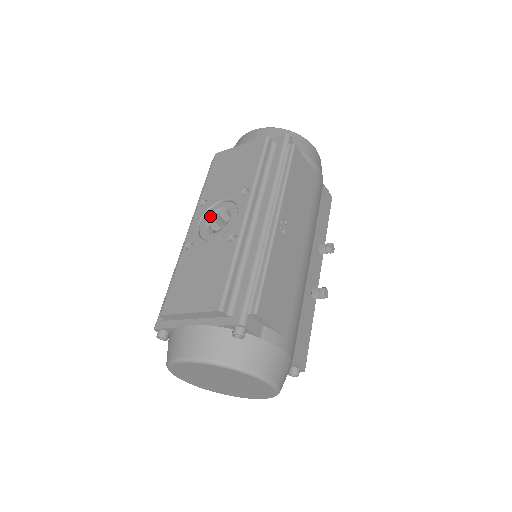
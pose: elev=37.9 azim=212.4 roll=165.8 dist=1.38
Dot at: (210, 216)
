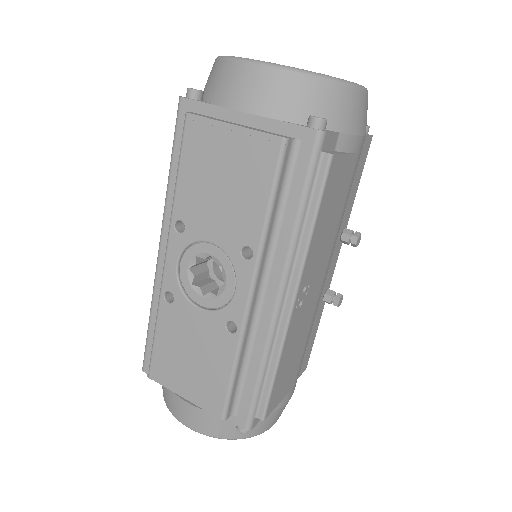
Dot at: (193, 259)
